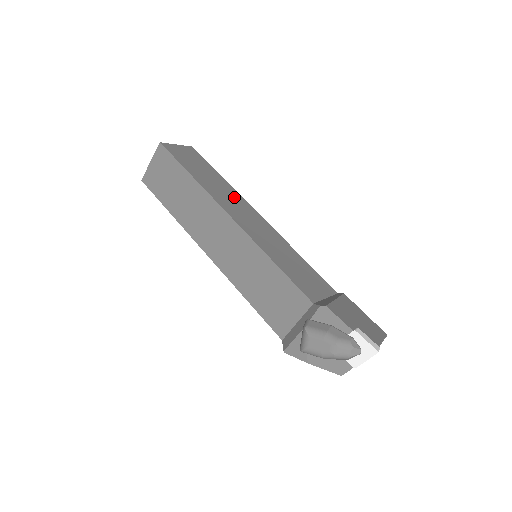
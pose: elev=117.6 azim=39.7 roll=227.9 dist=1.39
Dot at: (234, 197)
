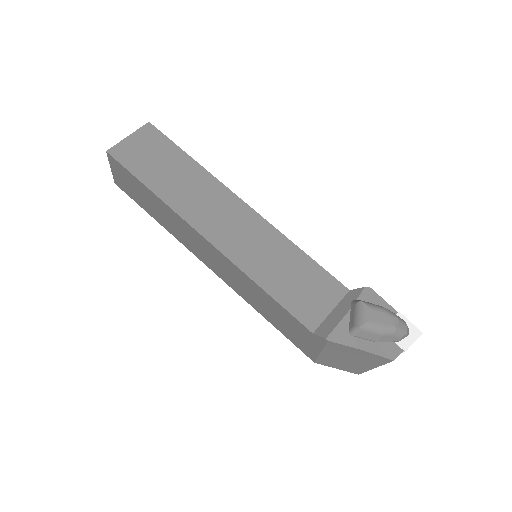
Dot at: occluded
